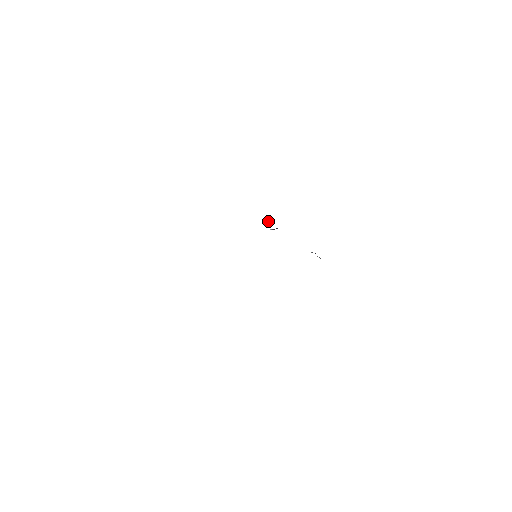
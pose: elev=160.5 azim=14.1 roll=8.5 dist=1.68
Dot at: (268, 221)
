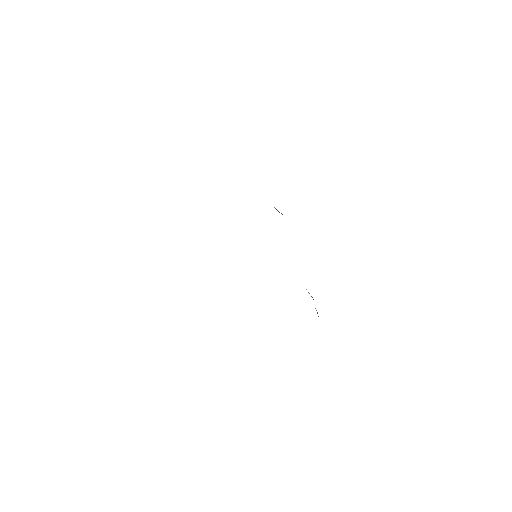
Dot at: occluded
